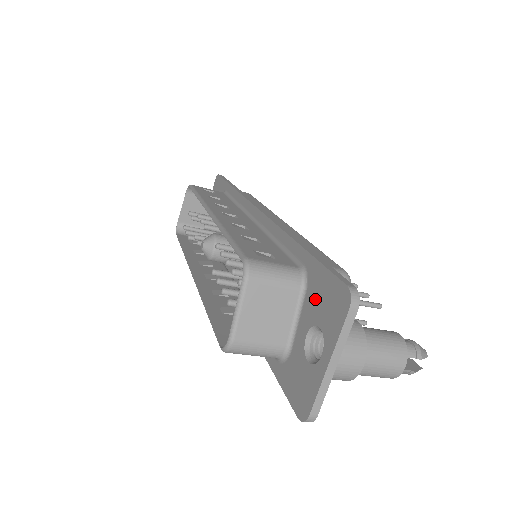
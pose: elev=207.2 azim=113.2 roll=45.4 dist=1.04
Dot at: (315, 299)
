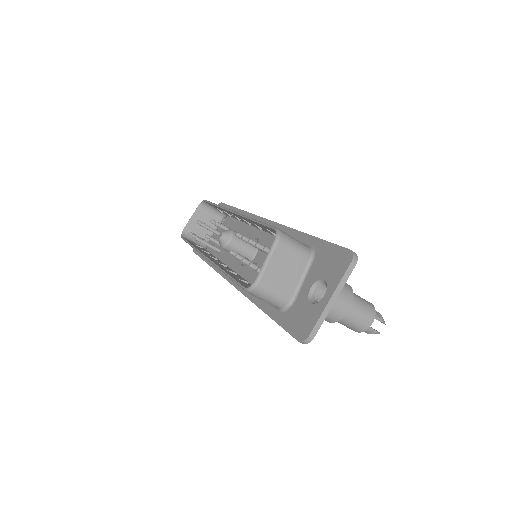
Dot at: (321, 264)
